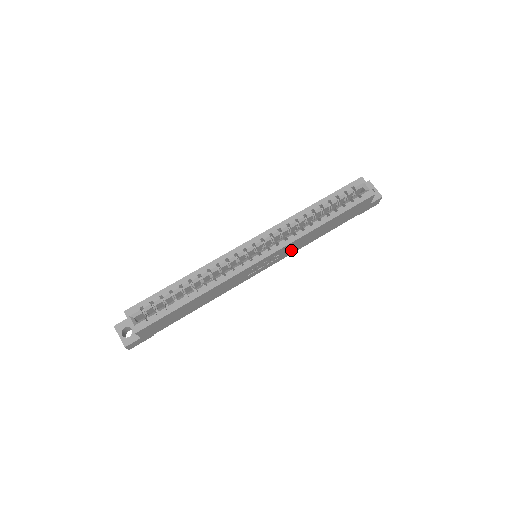
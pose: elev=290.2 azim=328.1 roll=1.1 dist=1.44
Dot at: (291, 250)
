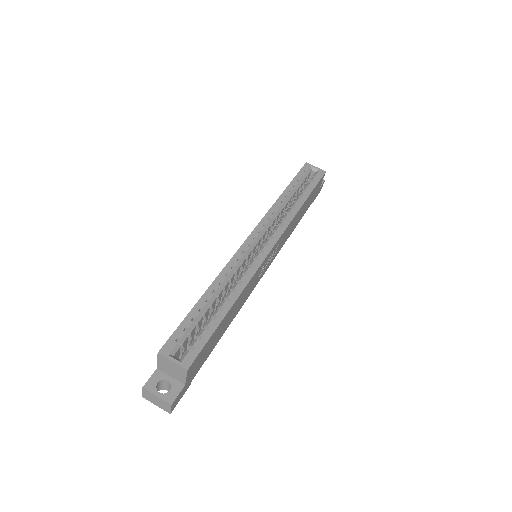
Dot at: (282, 242)
